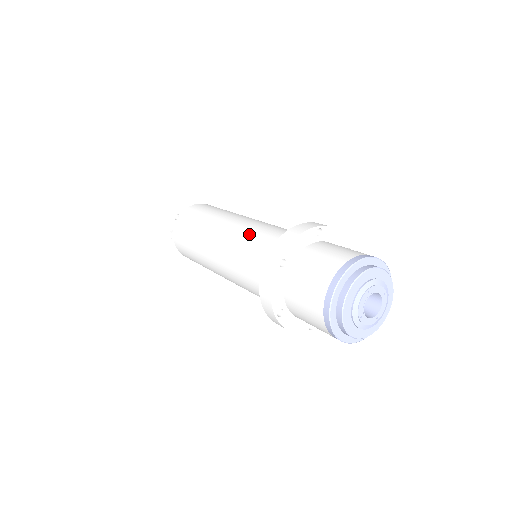
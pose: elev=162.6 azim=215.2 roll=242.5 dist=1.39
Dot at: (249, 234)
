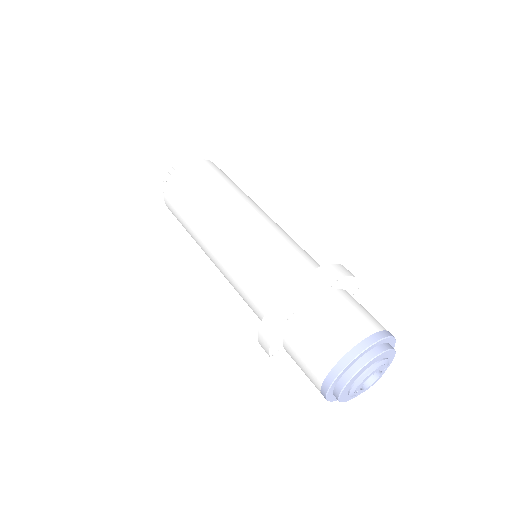
Dot at: (256, 247)
